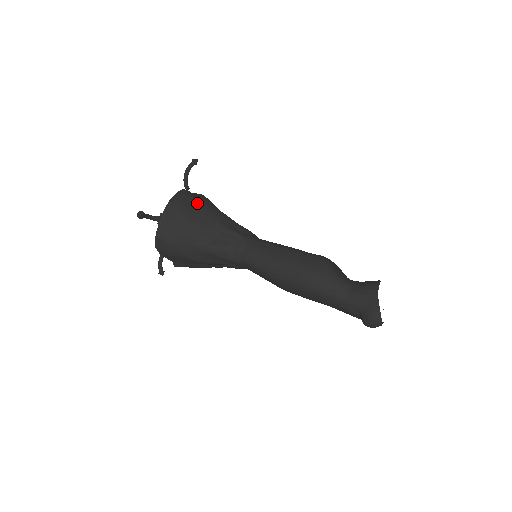
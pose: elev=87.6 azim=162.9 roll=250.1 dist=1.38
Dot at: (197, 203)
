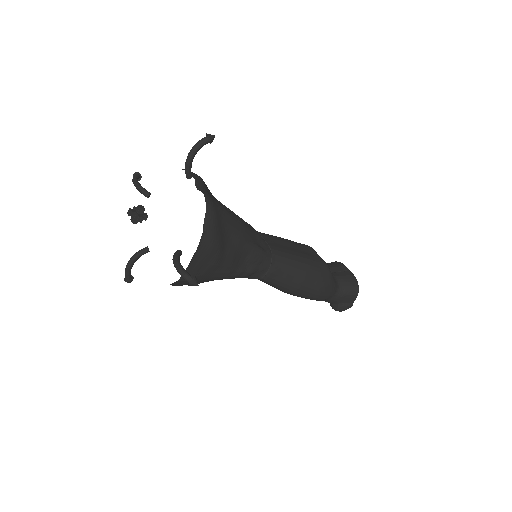
Dot at: (225, 220)
